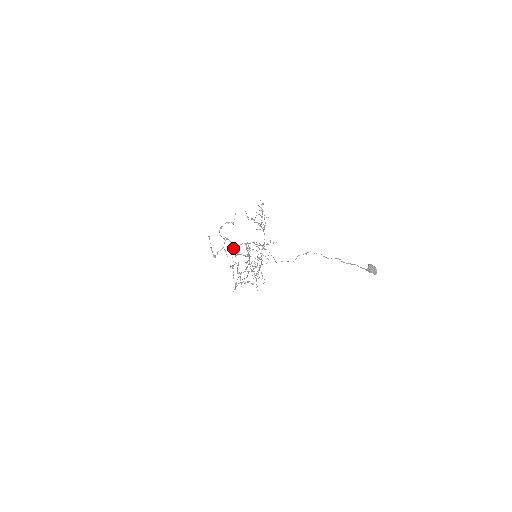
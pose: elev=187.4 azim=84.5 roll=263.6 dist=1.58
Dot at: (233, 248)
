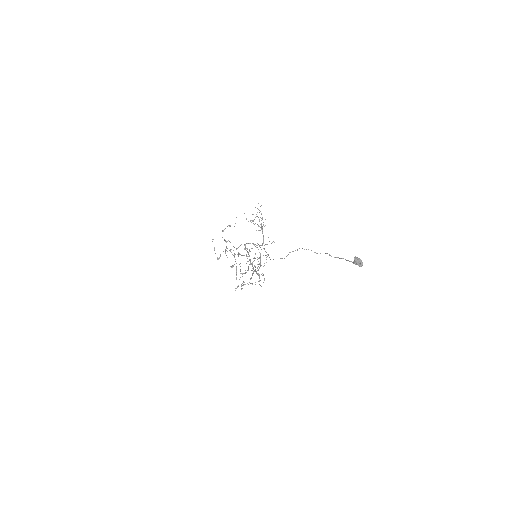
Dot at: occluded
